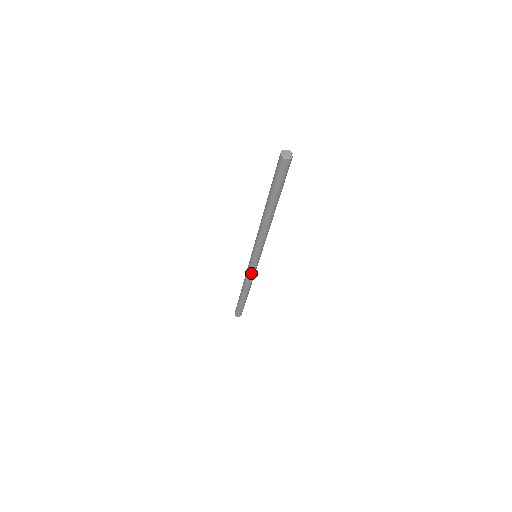
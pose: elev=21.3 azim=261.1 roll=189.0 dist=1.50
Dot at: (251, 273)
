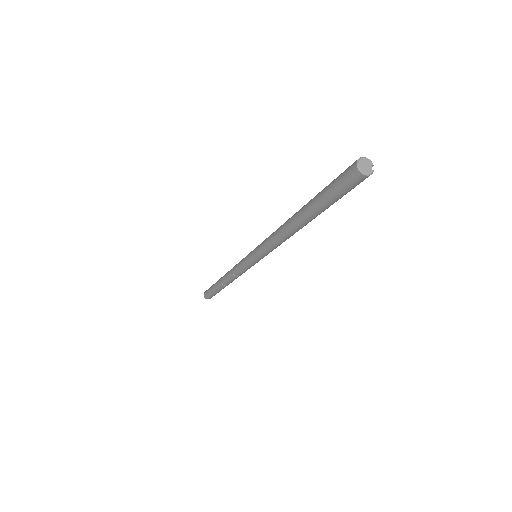
Dot at: (242, 271)
